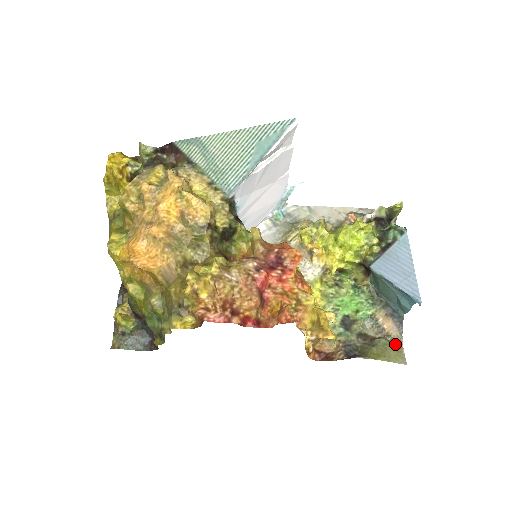
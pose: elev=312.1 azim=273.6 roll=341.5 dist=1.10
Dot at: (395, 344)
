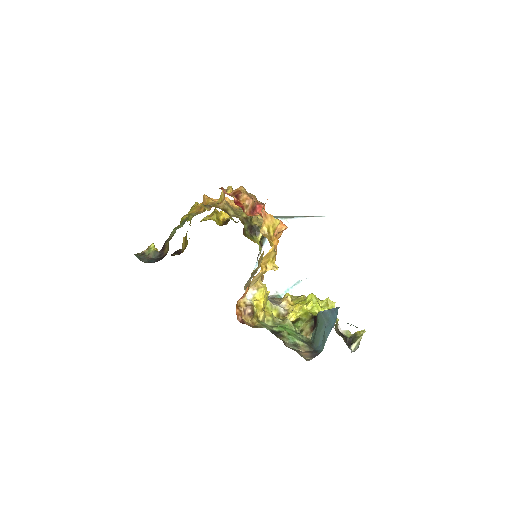
Dot at: occluded
